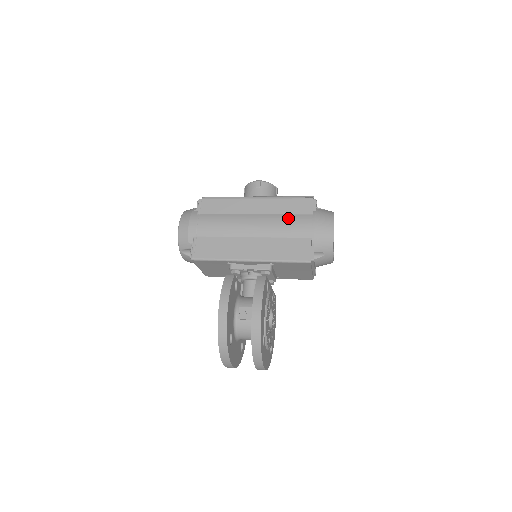
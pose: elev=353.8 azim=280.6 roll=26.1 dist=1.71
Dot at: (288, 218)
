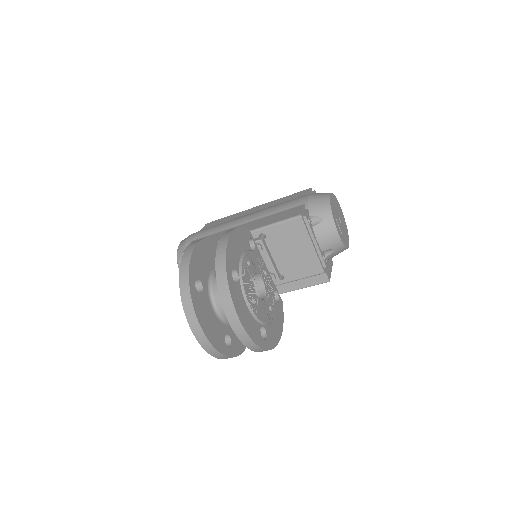
Dot at: (283, 202)
